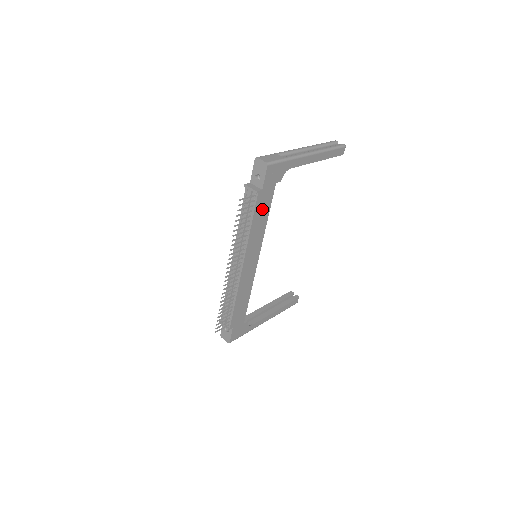
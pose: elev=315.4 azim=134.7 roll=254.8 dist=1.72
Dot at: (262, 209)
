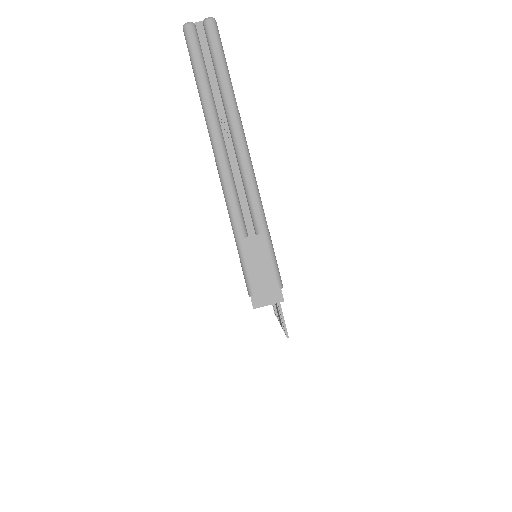
Dot at: occluded
